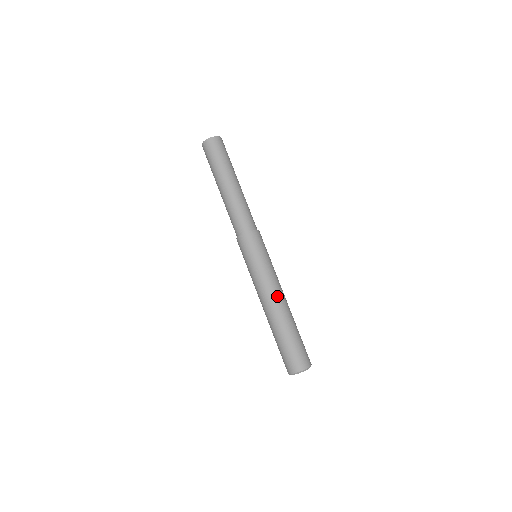
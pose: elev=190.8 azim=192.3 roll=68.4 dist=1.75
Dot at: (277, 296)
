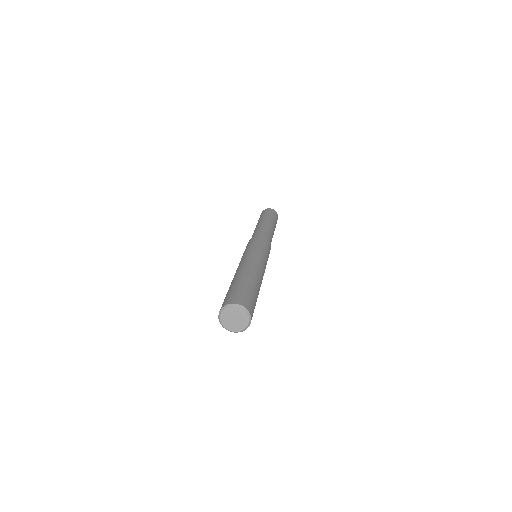
Dot at: (256, 265)
